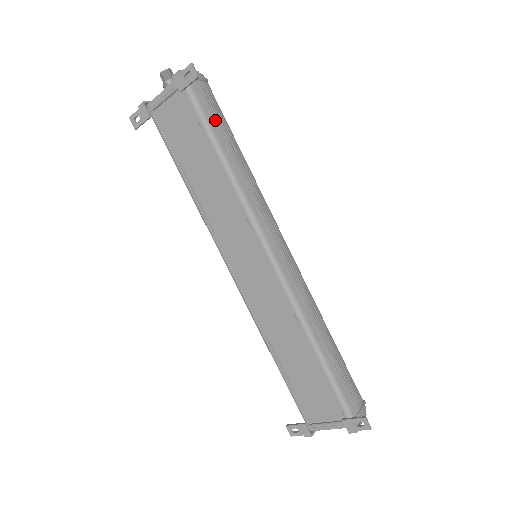
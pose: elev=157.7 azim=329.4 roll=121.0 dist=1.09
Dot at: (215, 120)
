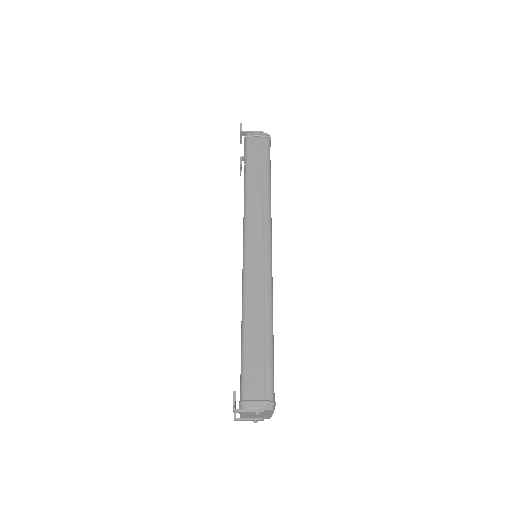
Dot at: (254, 159)
